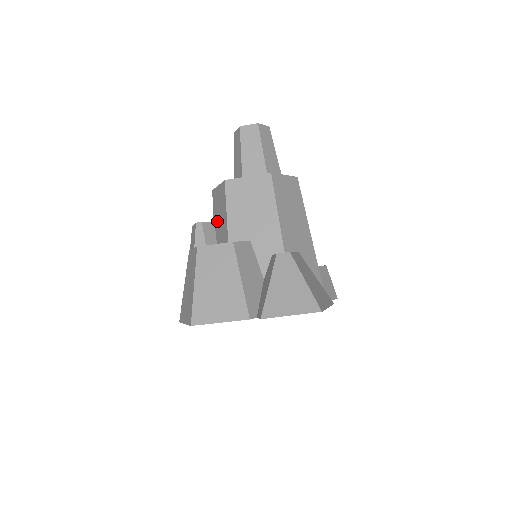
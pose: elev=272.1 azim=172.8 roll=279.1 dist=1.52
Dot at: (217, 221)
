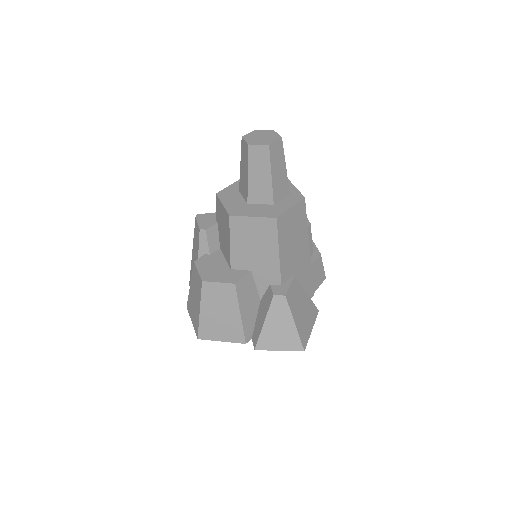
Dot at: (220, 230)
